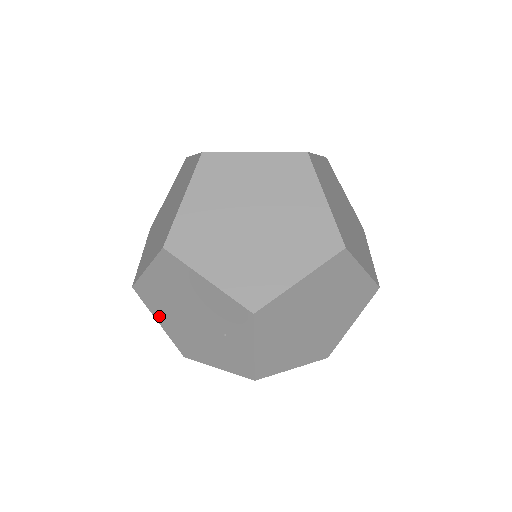
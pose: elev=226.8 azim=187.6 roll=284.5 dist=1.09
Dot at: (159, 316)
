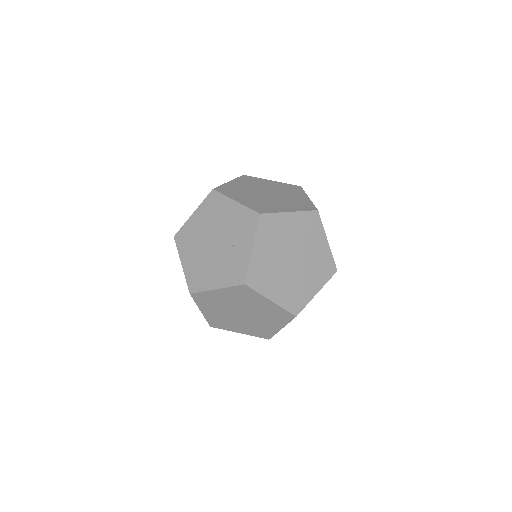
Dot at: (185, 256)
